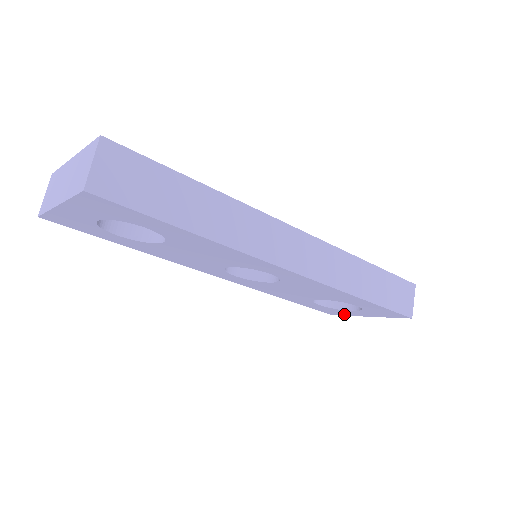
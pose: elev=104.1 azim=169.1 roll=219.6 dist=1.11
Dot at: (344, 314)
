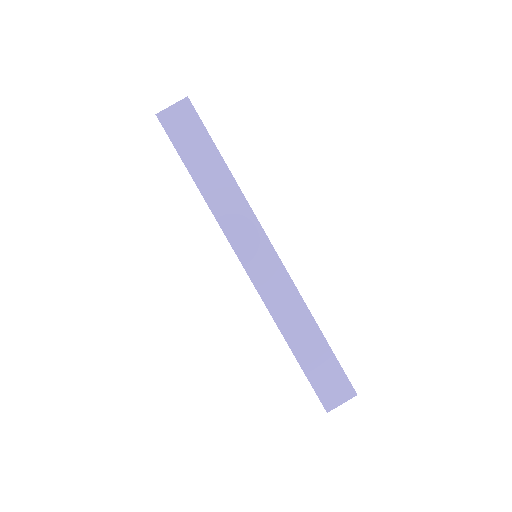
Dot at: occluded
